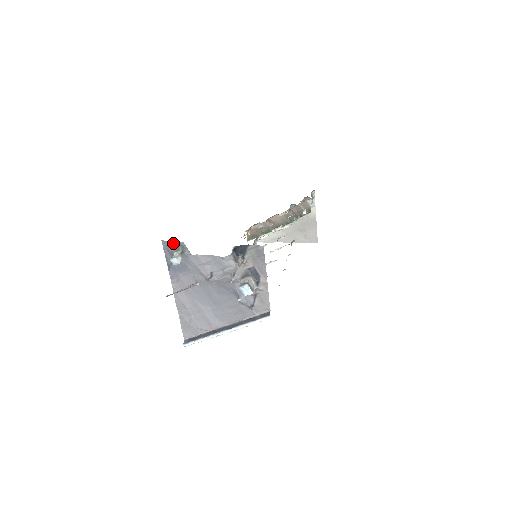
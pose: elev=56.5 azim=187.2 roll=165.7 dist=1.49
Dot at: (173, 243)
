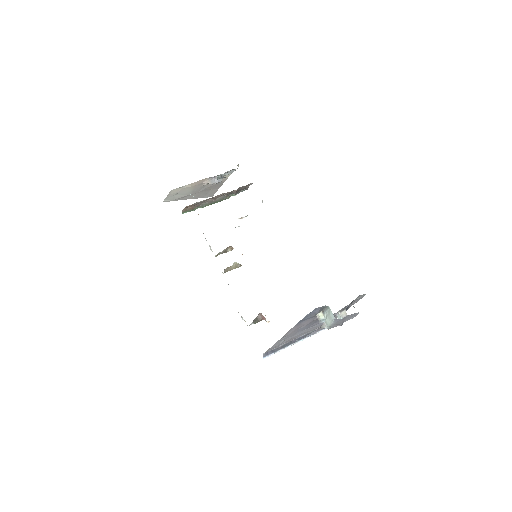
Dot at: (321, 308)
